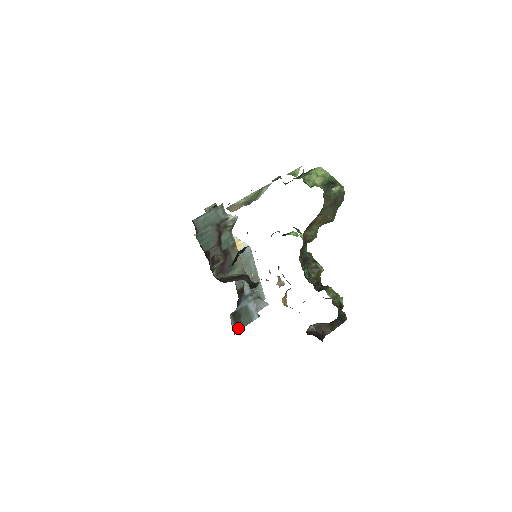
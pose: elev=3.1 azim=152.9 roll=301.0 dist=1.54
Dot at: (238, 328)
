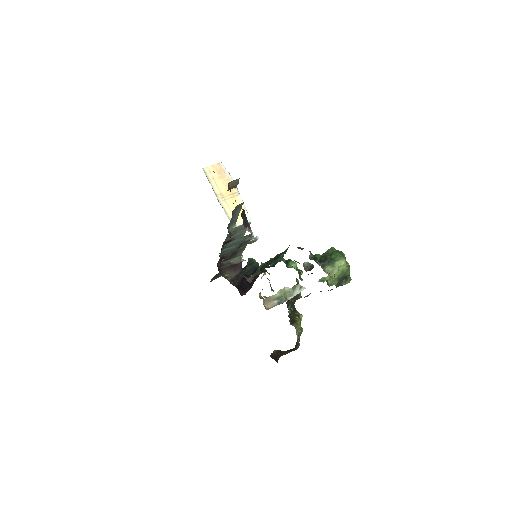
Dot at: (214, 279)
